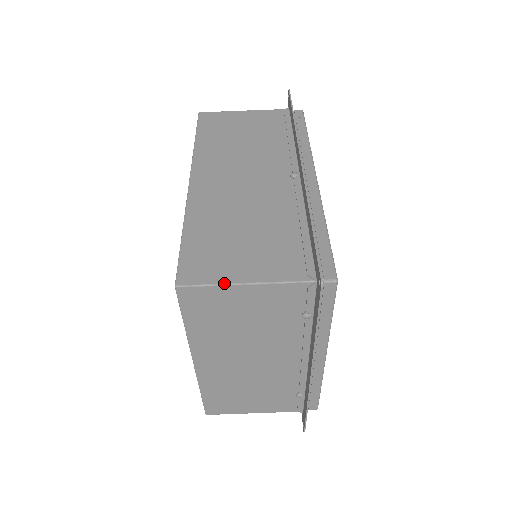
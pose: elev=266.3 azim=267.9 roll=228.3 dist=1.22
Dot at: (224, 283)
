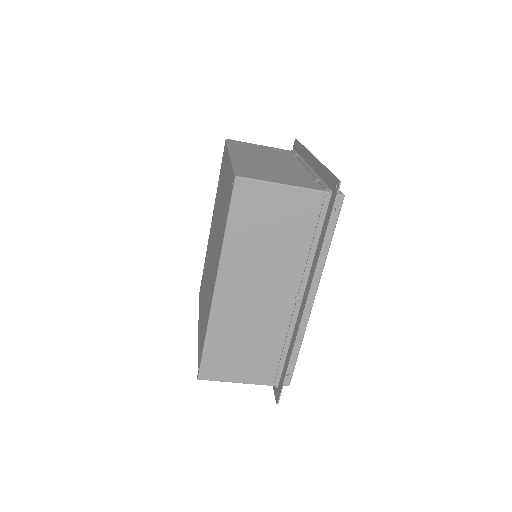
Dot at: occluded
